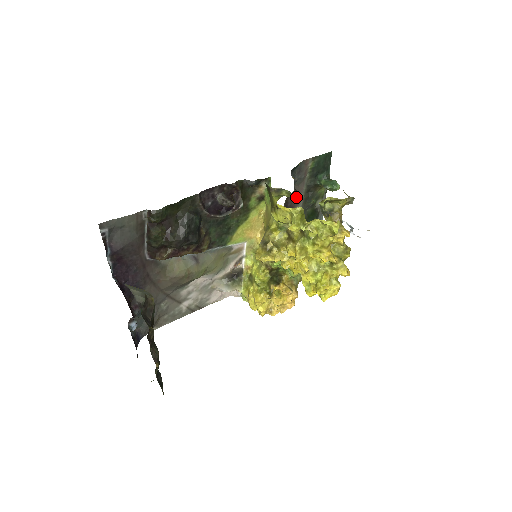
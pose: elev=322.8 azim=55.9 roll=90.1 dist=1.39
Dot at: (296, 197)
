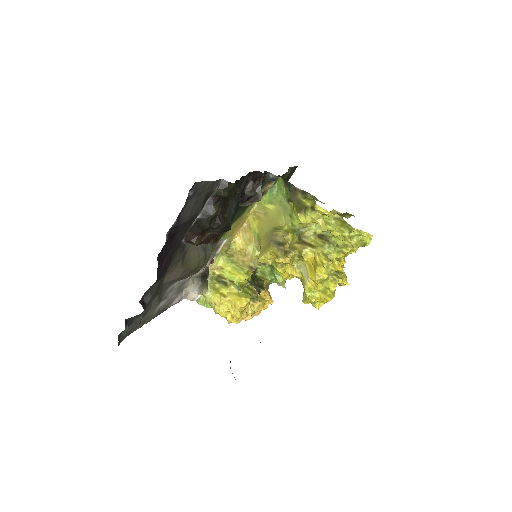
Dot at: (324, 203)
